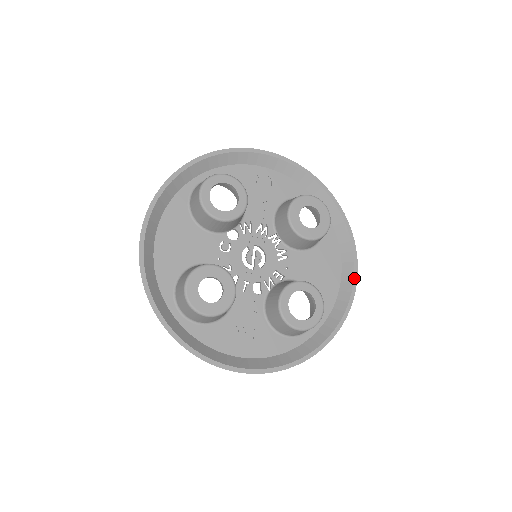
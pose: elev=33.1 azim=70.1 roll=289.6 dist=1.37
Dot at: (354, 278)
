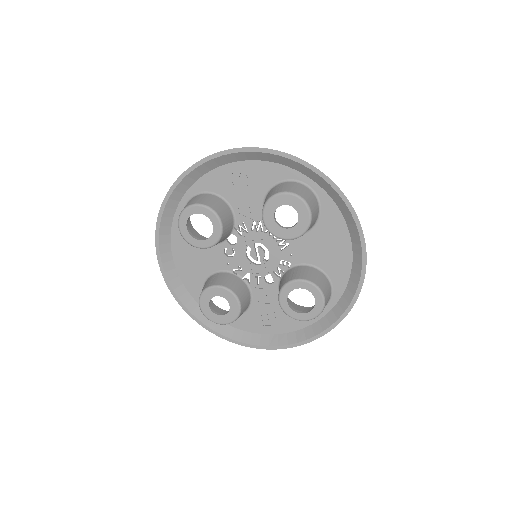
Dot at: (362, 251)
